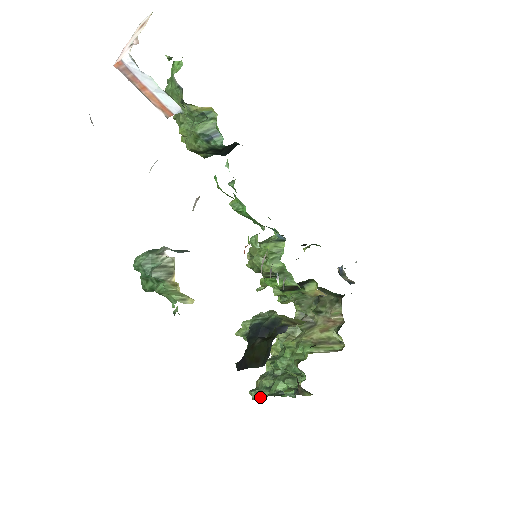
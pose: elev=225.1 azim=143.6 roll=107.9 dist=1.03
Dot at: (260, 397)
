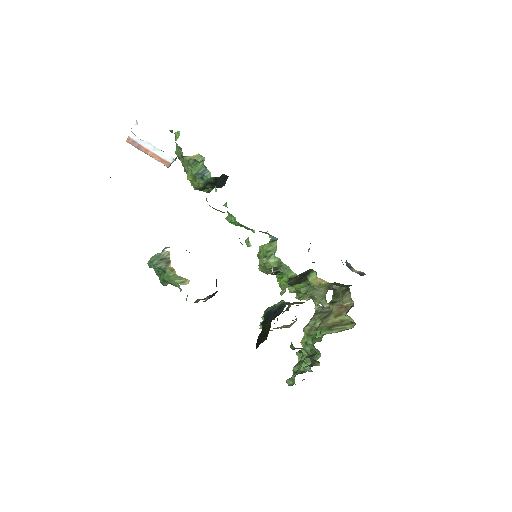
Dot at: (293, 382)
